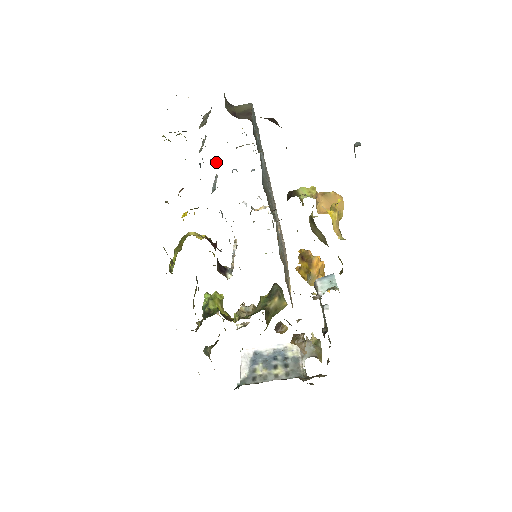
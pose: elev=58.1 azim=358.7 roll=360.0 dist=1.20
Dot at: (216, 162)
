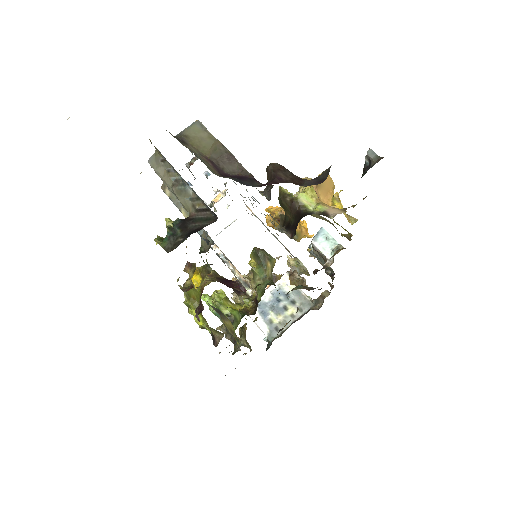
Dot at: occluded
